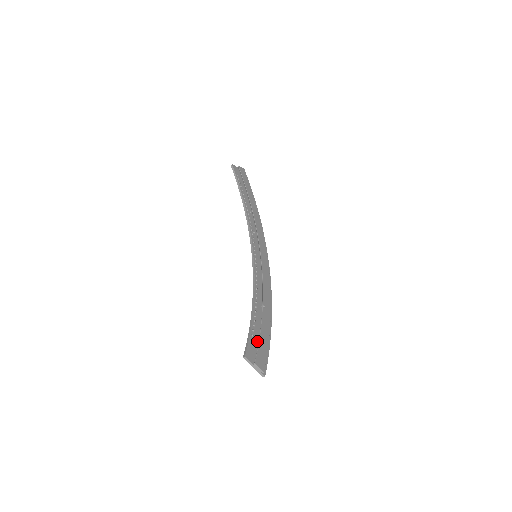
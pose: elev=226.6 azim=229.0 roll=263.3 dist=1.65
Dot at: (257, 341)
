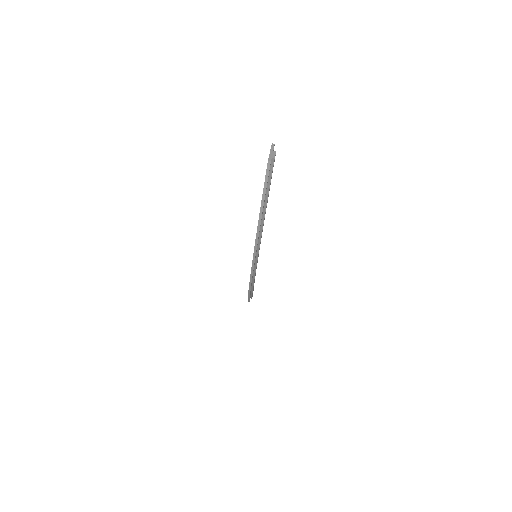
Dot at: occluded
